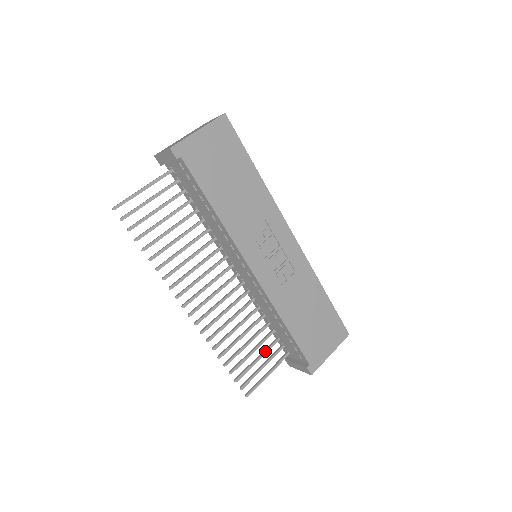
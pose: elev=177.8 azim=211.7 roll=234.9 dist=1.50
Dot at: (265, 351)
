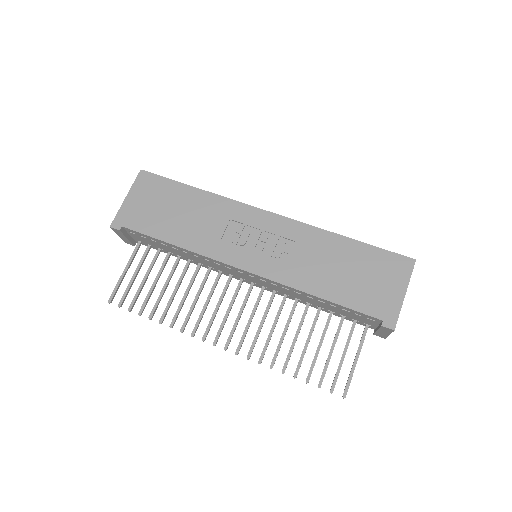
Dot at: (334, 338)
